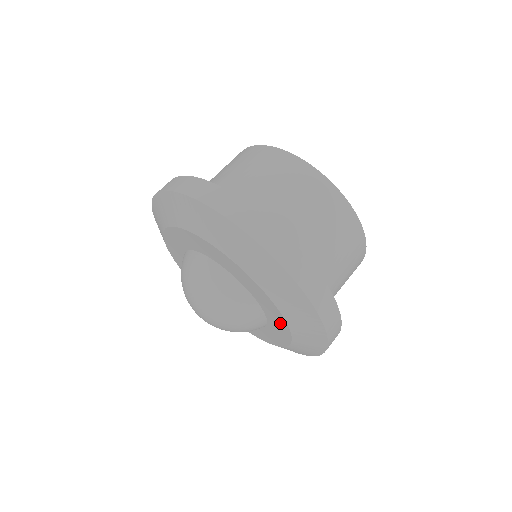
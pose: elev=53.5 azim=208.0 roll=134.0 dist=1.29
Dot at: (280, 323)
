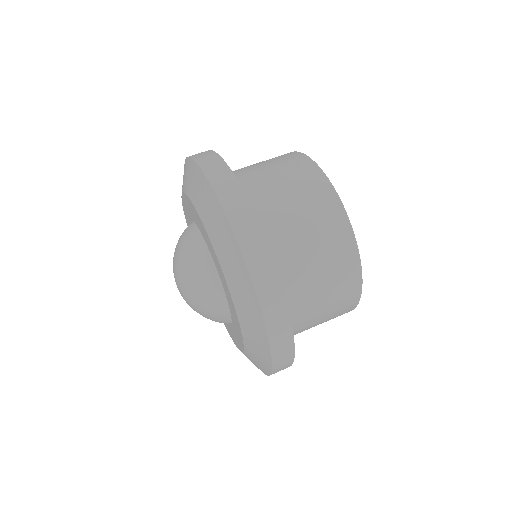
Dot at: (232, 305)
